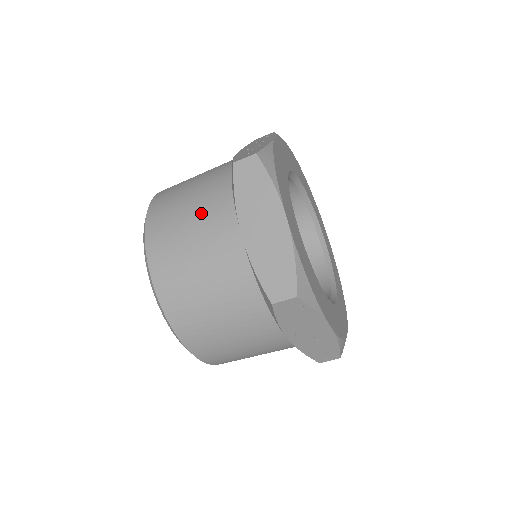
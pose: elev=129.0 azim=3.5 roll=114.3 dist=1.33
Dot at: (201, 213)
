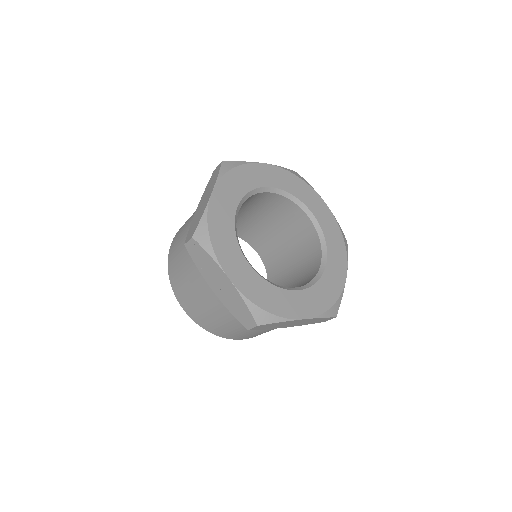
Dot at: occluded
